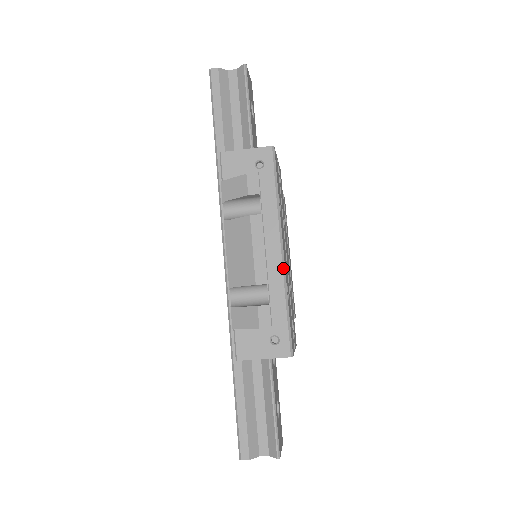
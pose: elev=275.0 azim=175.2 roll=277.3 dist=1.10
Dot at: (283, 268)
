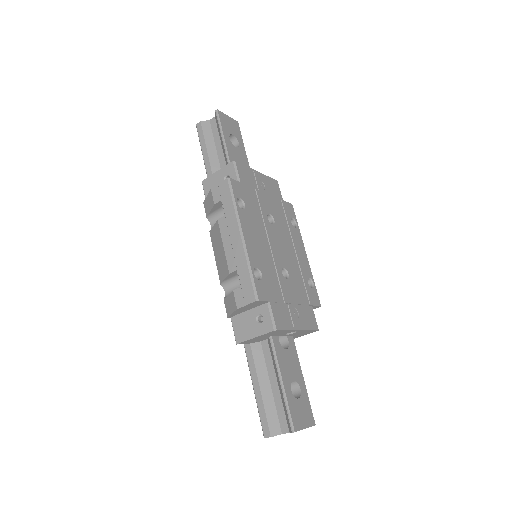
Dot at: (245, 253)
